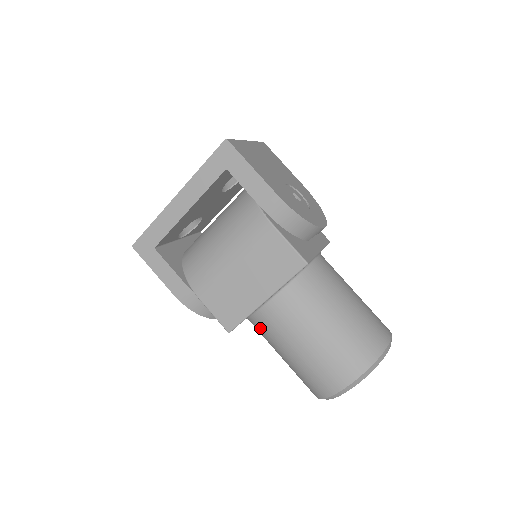
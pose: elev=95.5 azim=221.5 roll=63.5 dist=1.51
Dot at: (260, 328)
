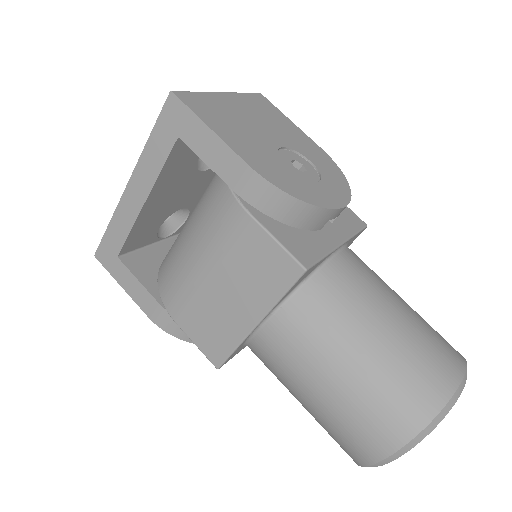
Dot at: occluded
